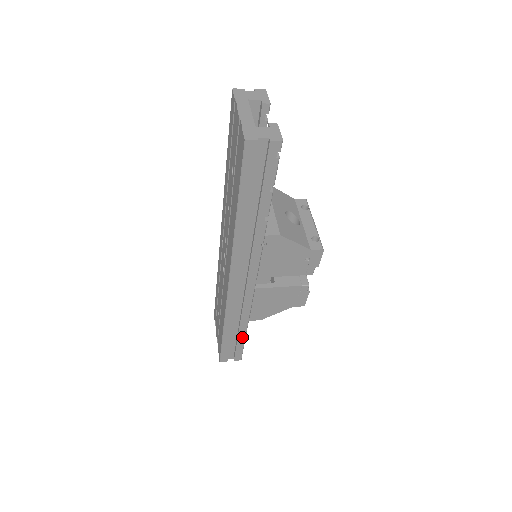
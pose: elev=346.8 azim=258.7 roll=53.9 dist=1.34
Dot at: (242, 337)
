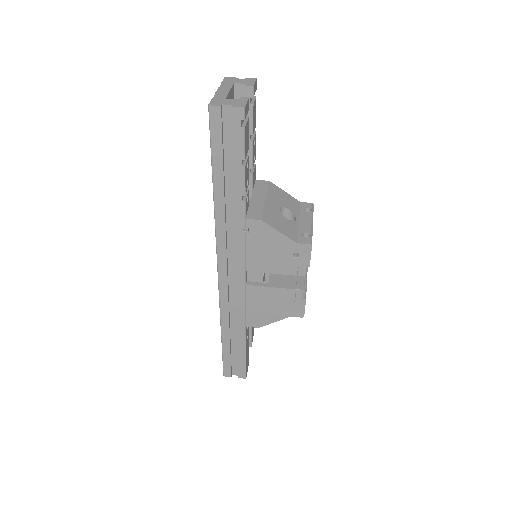
Dot at: (242, 347)
